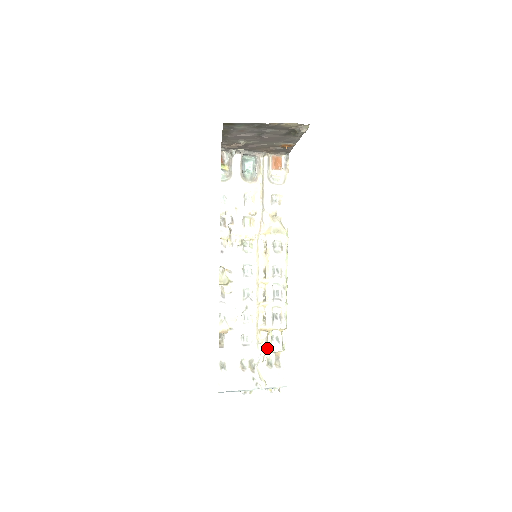
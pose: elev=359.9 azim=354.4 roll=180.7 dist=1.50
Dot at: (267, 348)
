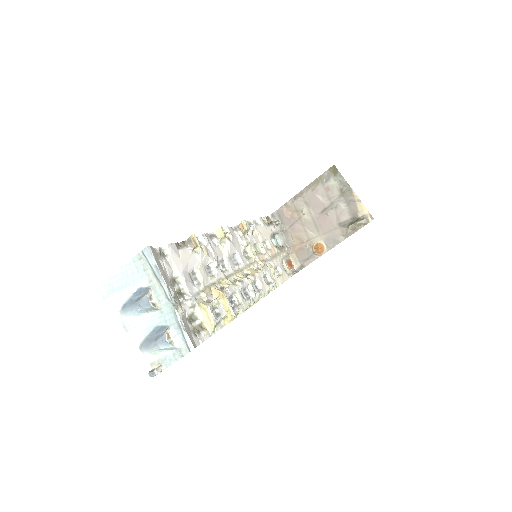
Dot at: (207, 302)
